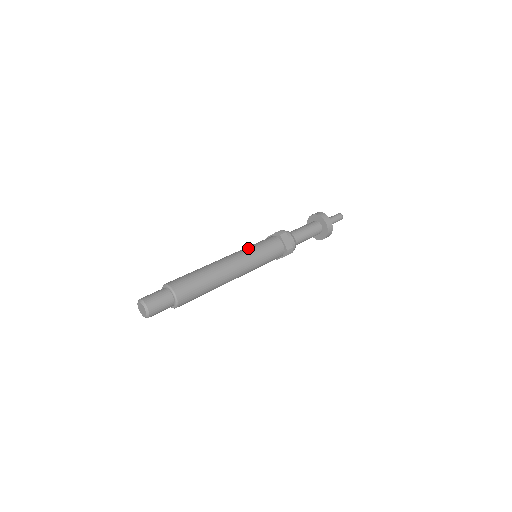
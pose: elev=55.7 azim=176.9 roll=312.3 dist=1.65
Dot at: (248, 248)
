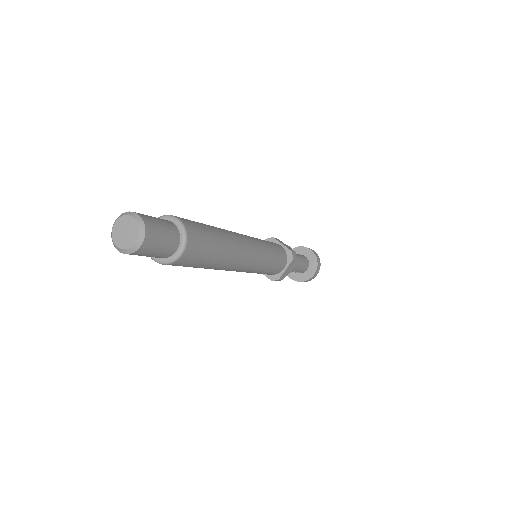
Dot at: occluded
